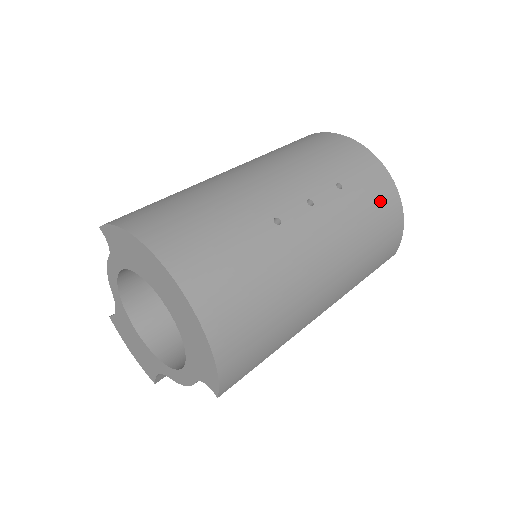
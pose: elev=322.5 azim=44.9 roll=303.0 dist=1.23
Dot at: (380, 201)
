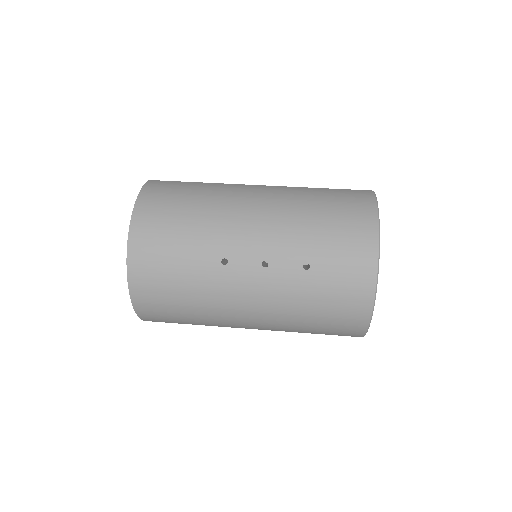
Dot at: (342, 299)
